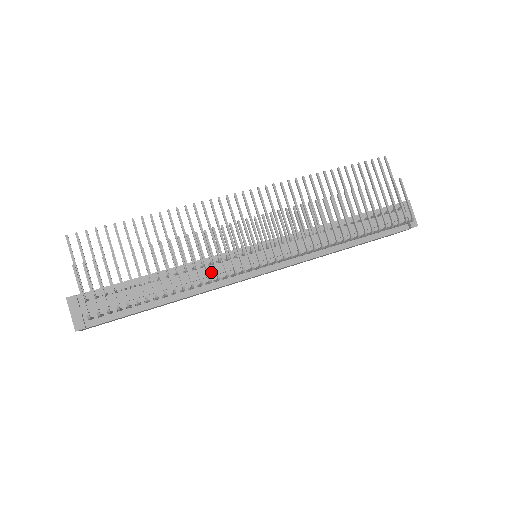
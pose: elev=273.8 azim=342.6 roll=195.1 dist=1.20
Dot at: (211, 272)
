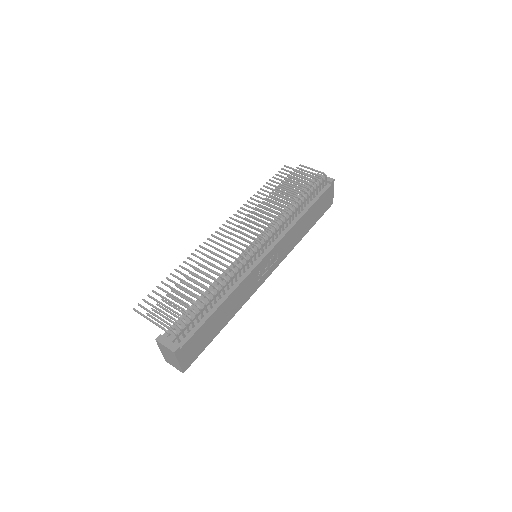
Dot at: (233, 273)
